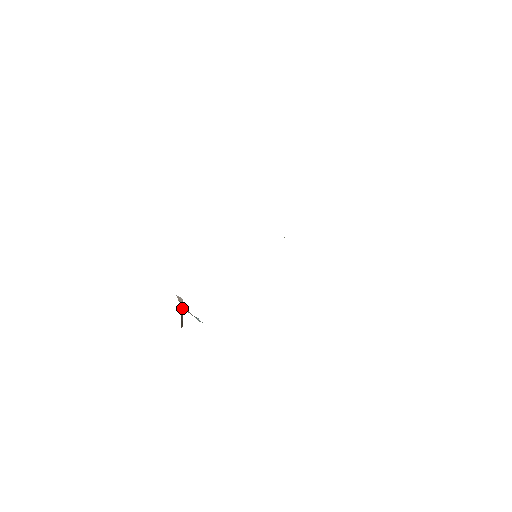
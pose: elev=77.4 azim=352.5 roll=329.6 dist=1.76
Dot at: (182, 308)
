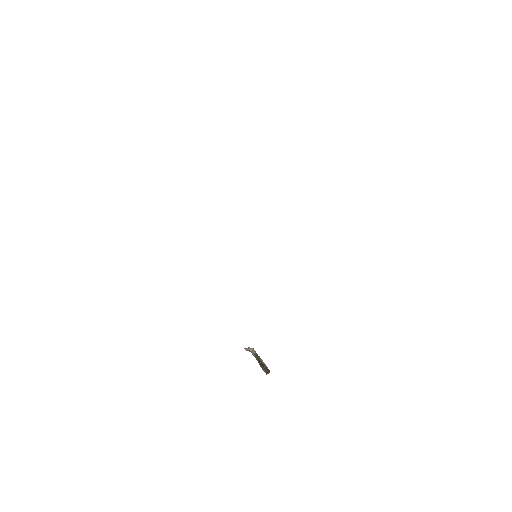
Dot at: (256, 355)
